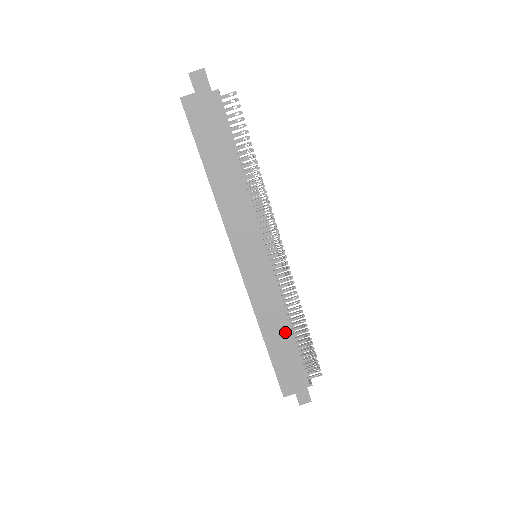
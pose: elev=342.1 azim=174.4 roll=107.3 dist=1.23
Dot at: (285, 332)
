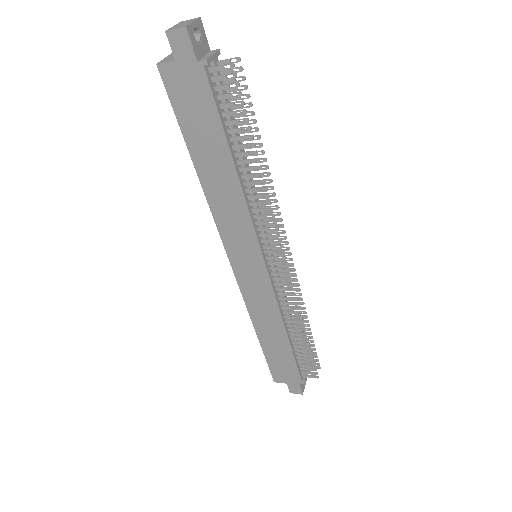
Dot at: (280, 335)
